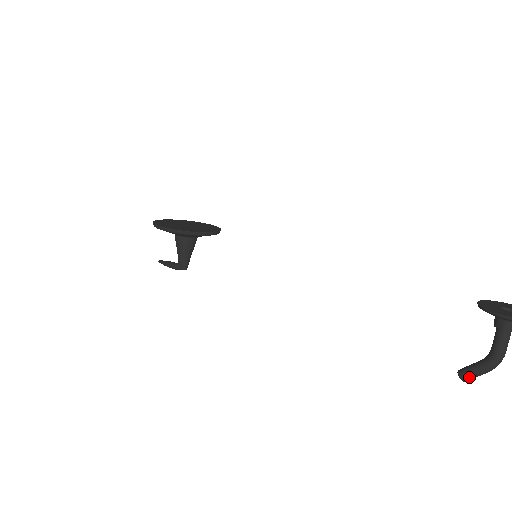
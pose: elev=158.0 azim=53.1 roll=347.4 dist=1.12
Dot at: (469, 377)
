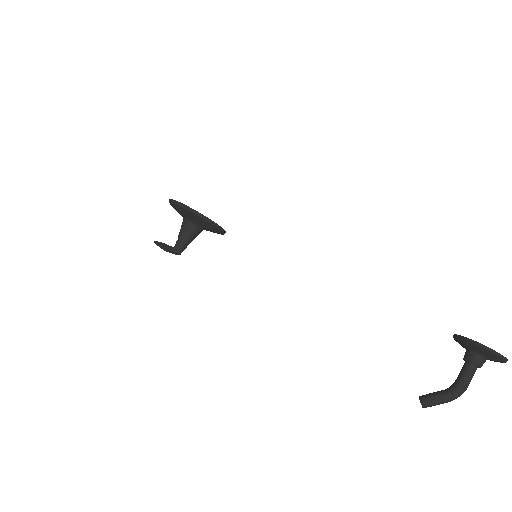
Dot at: (429, 402)
